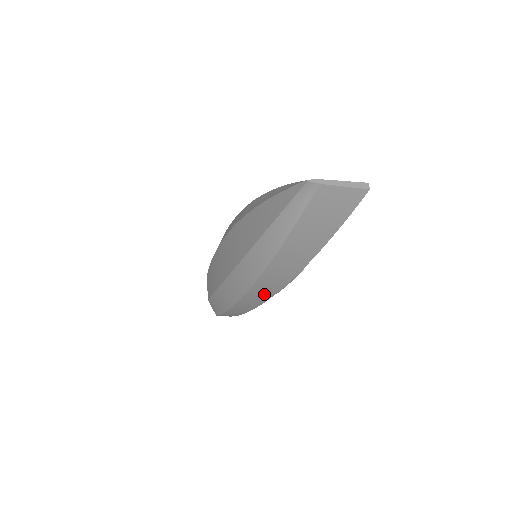
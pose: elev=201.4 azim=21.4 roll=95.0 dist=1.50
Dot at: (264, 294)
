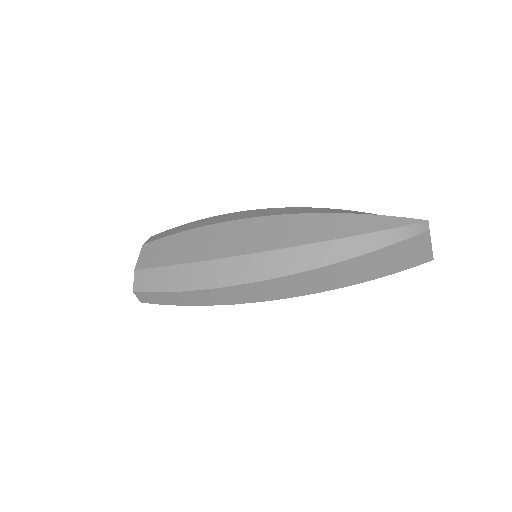
Dot at: (262, 294)
